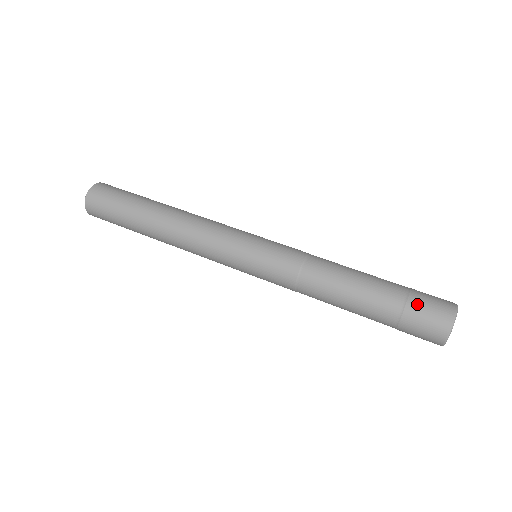
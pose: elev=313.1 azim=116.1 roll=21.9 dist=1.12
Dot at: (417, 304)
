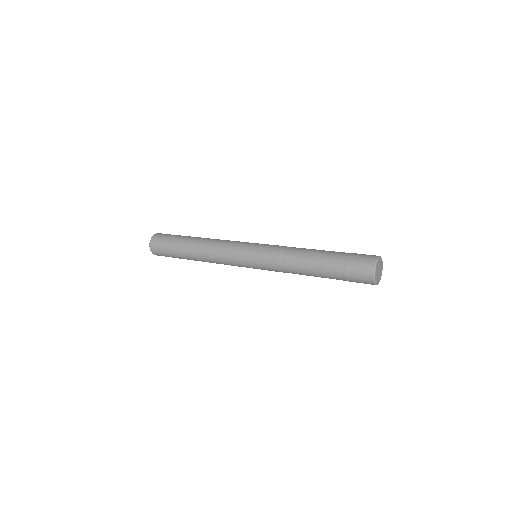
Dot at: occluded
